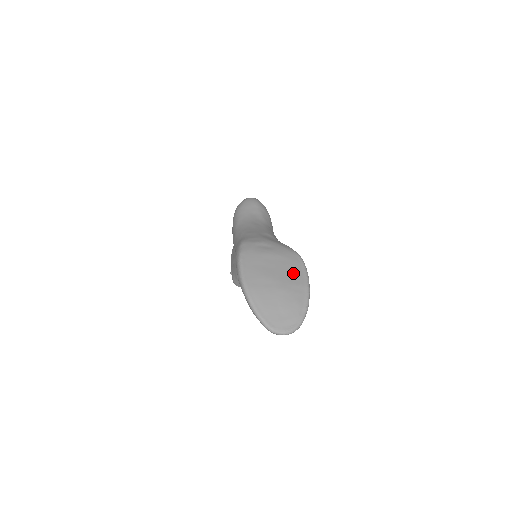
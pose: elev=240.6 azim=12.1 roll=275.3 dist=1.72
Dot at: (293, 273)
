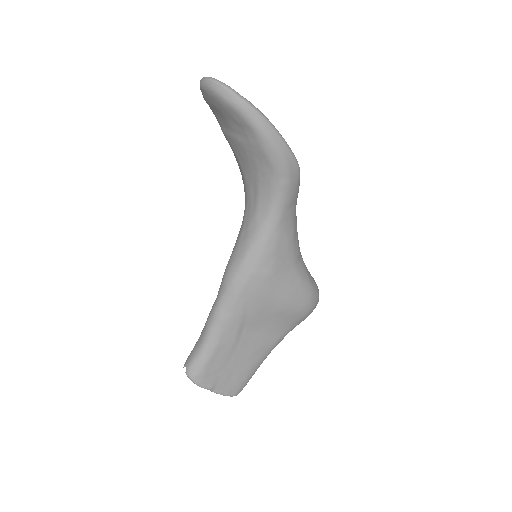
Dot at: occluded
